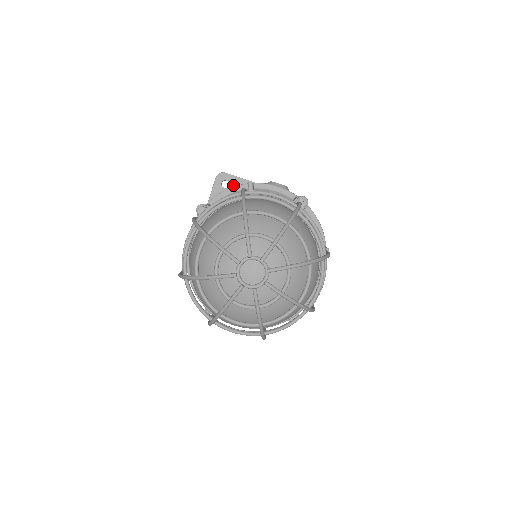
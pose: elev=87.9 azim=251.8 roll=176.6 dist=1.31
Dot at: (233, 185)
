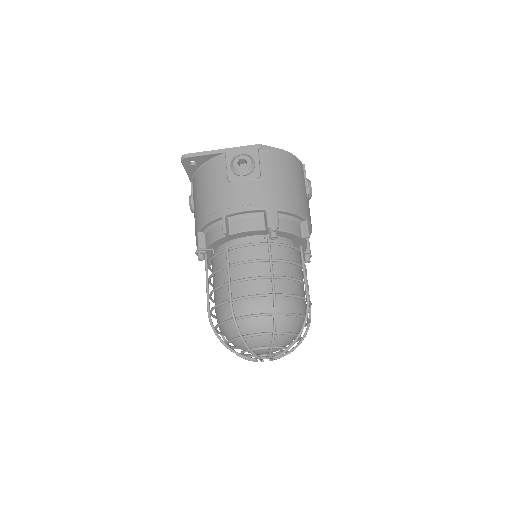
Dot at: (200, 161)
